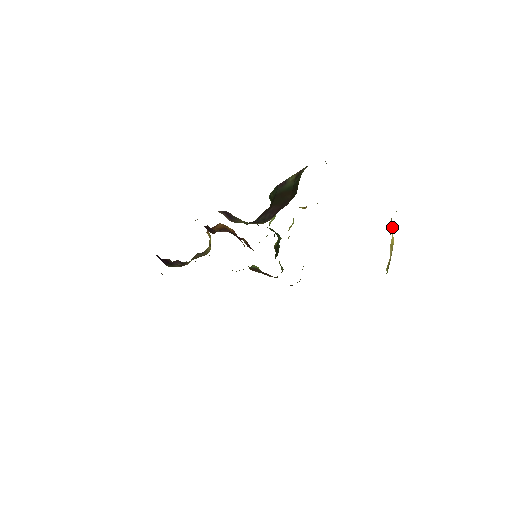
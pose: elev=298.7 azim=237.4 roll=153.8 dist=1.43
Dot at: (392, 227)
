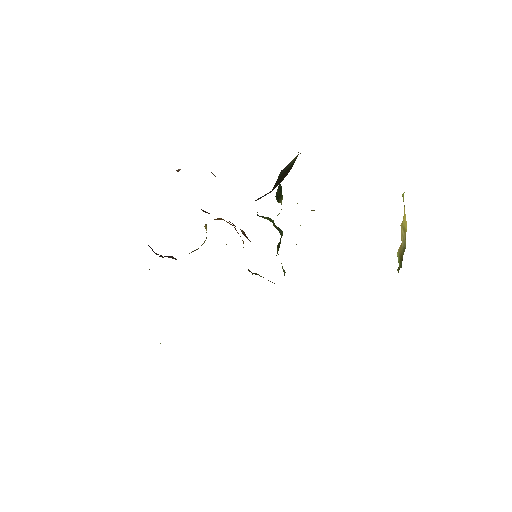
Dot at: occluded
